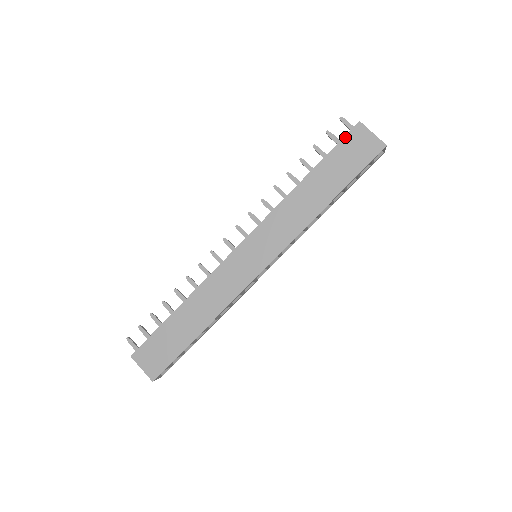
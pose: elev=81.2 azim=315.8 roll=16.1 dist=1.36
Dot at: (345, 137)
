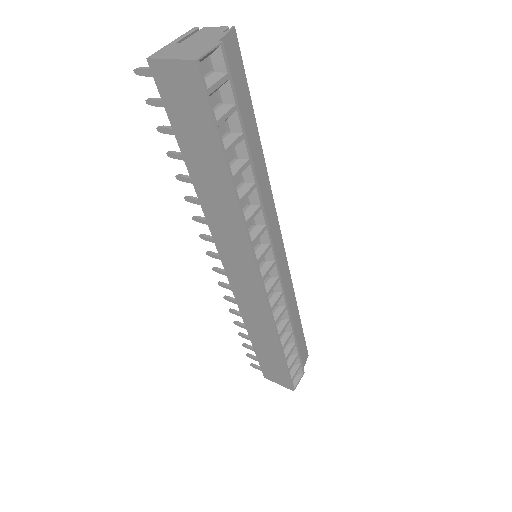
Dot at: (160, 95)
